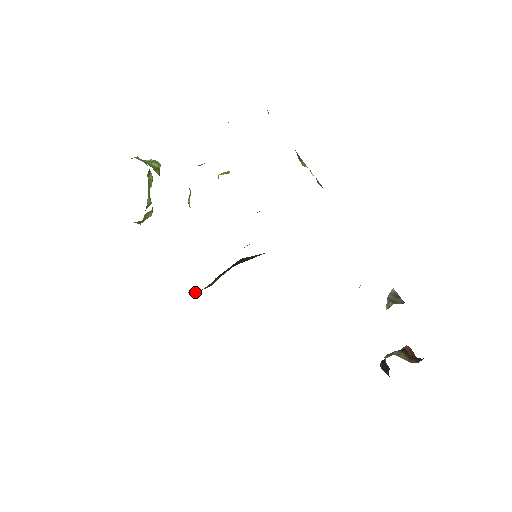
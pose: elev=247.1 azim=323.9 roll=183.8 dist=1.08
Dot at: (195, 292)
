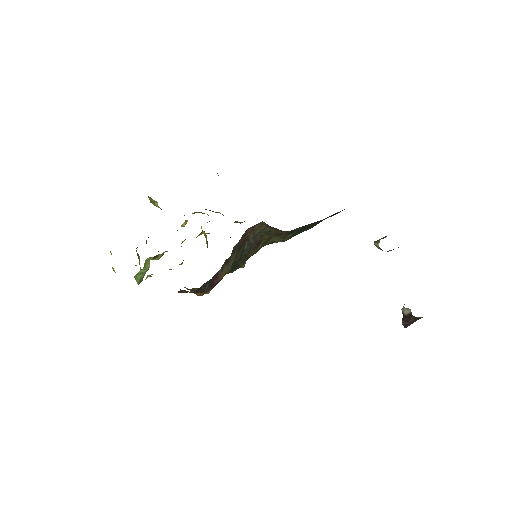
Dot at: (216, 276)
